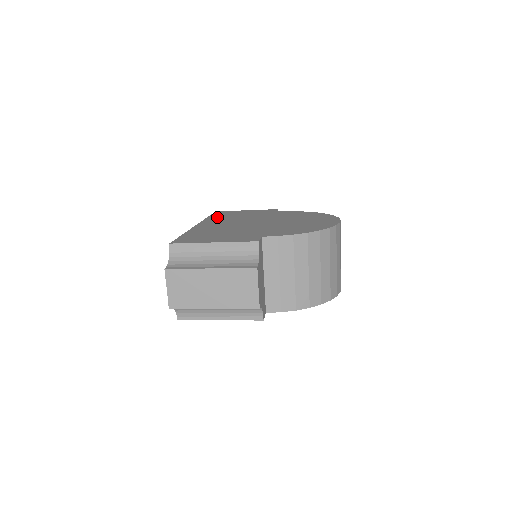
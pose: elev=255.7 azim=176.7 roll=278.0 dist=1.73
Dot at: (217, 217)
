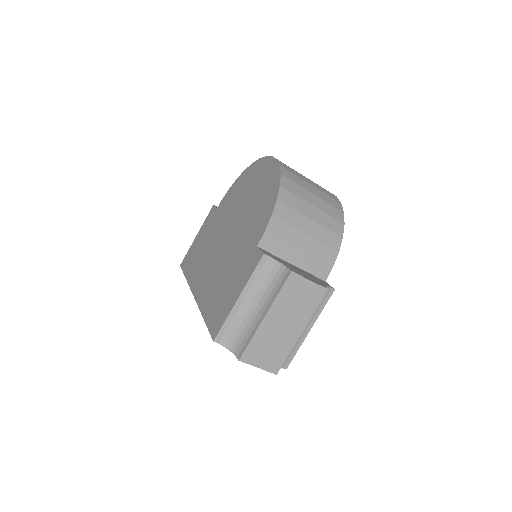
Dot at: (192, 270)
